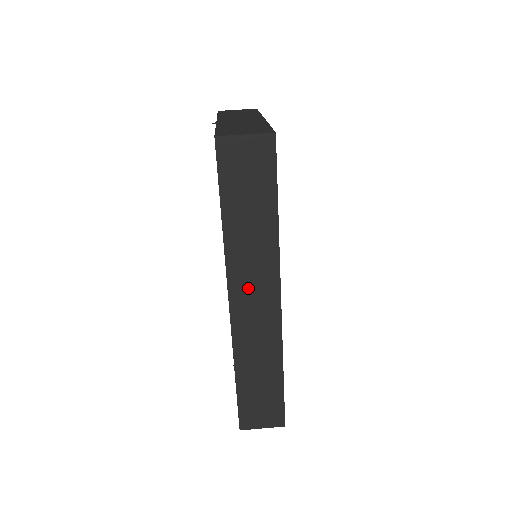
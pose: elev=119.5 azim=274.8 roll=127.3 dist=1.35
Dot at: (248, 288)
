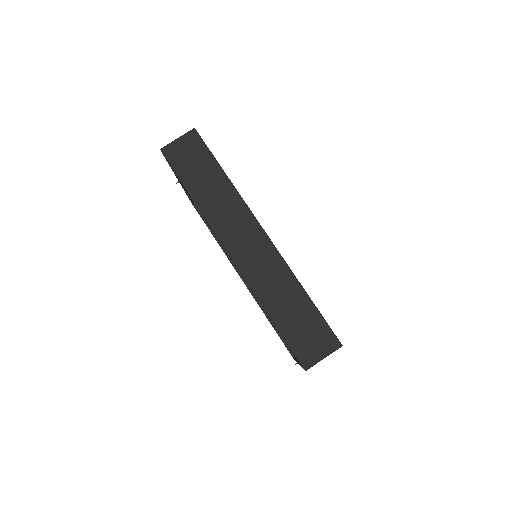
Dot at: (235, 234)
